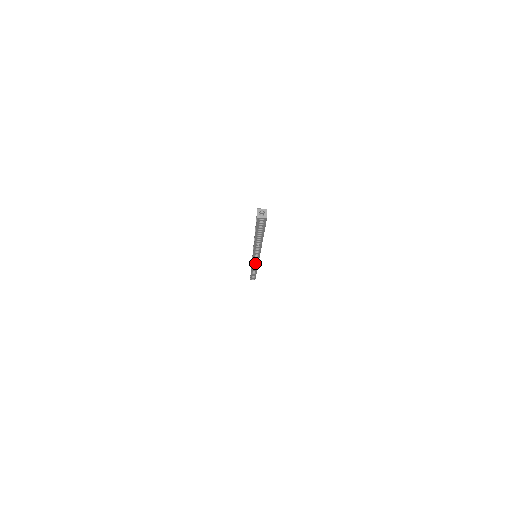
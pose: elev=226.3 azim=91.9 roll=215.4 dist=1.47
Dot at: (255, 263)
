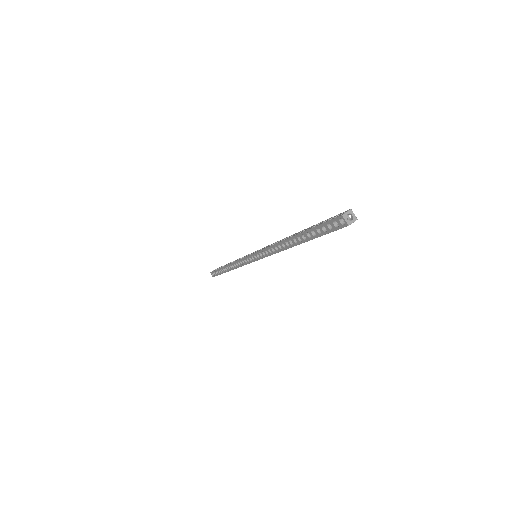
Dot at: (244, 261)
